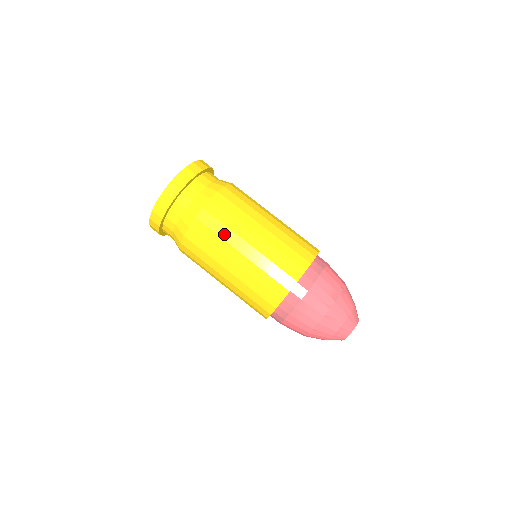
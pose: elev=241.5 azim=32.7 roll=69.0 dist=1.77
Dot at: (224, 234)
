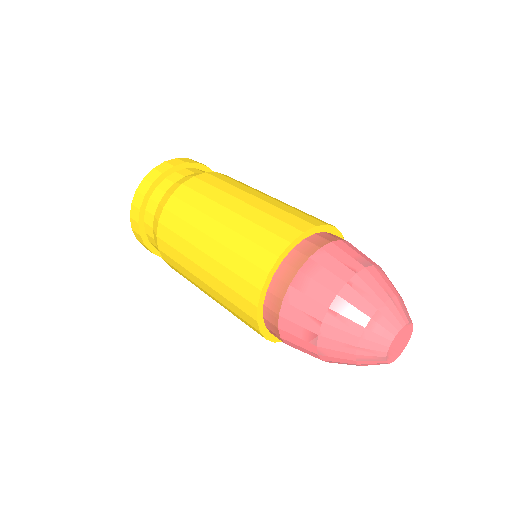
Dot at: (212, 194)
